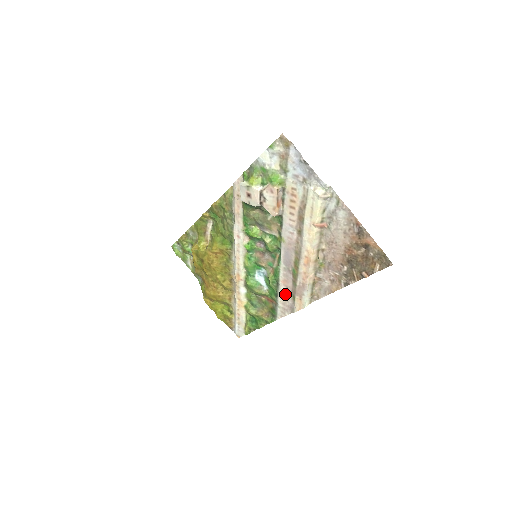
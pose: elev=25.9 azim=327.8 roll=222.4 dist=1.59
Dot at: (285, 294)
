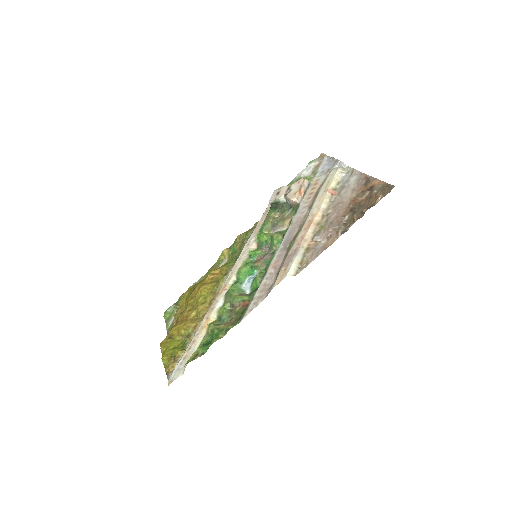
Dot at: (269, 277)
